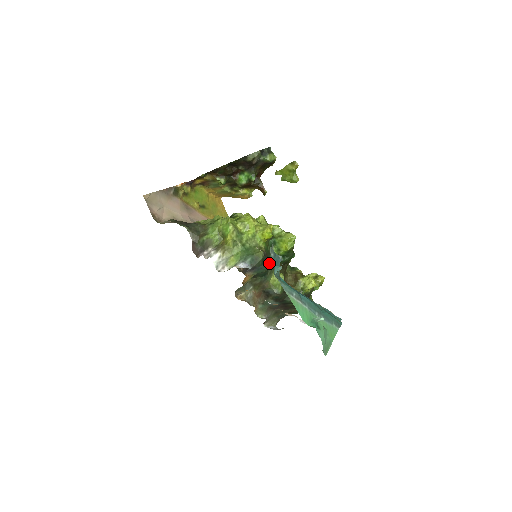
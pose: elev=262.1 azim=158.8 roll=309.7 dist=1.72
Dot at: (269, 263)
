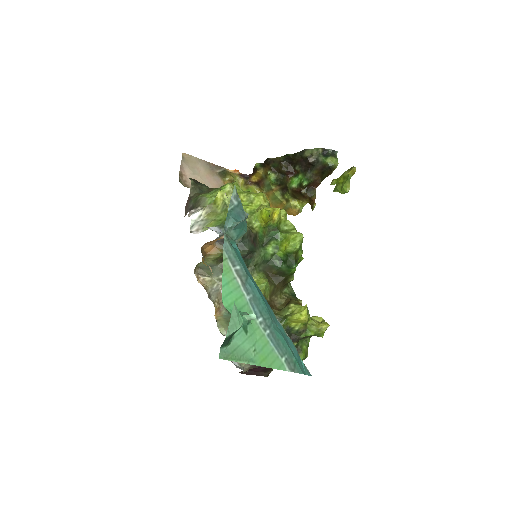
Dot at: (251, 249)
